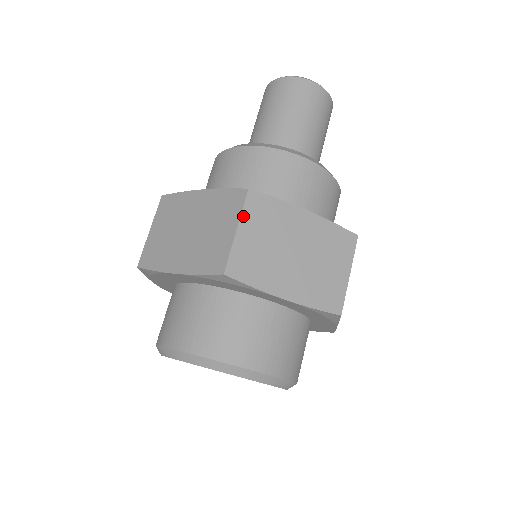
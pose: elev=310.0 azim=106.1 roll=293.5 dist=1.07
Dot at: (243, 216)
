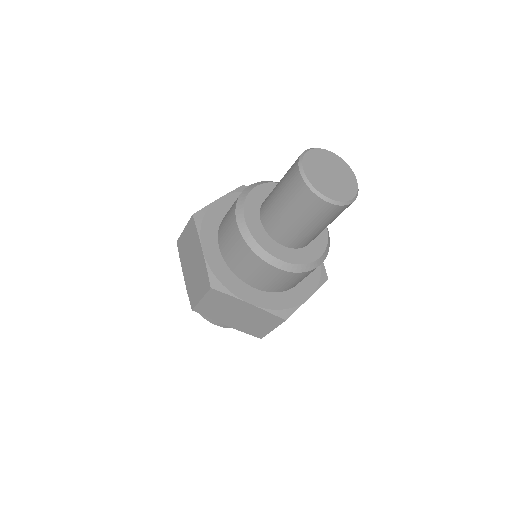
Dot at: (206, 296)
